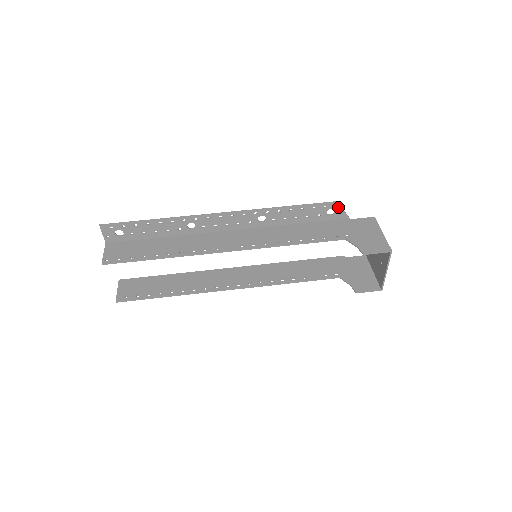
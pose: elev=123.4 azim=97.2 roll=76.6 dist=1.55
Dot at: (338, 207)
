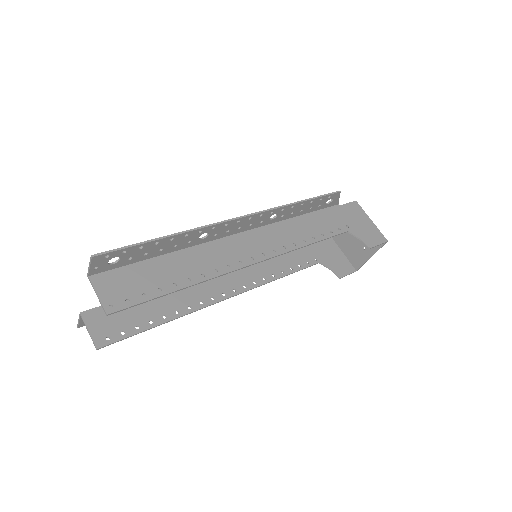
Dot at: (337, 196)
